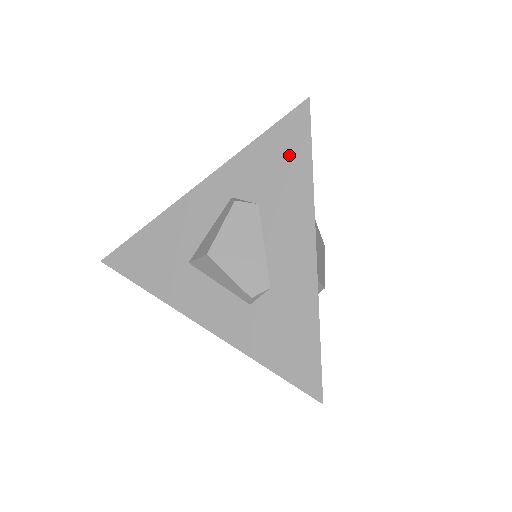
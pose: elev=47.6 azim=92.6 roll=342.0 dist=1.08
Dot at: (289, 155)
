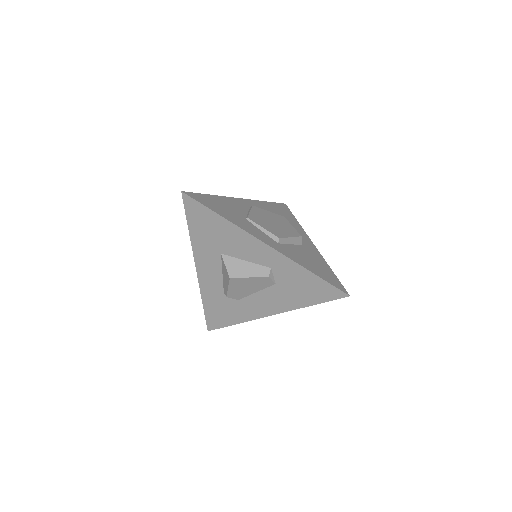
Dot at: (311, 293)
